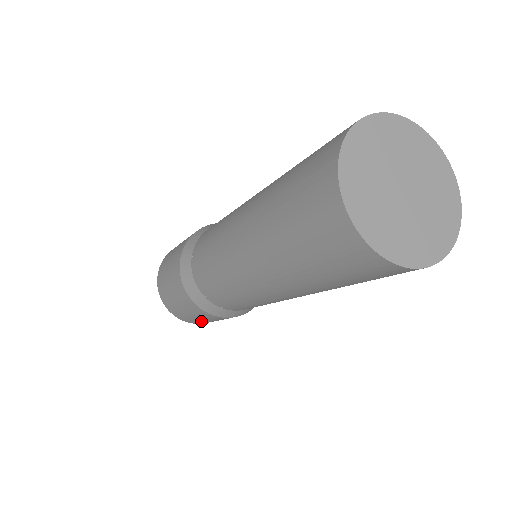
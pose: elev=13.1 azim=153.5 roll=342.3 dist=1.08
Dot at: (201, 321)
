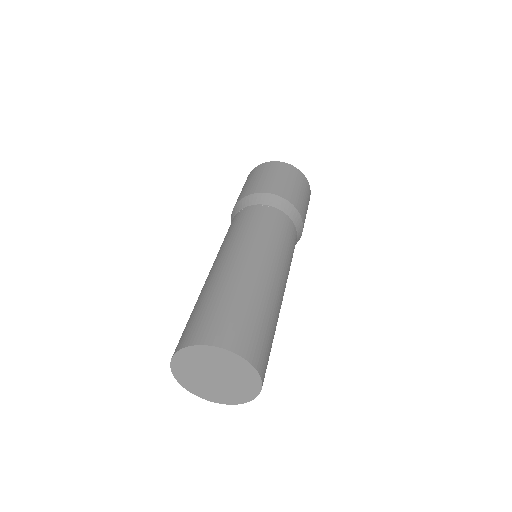
Dot at: occluded
